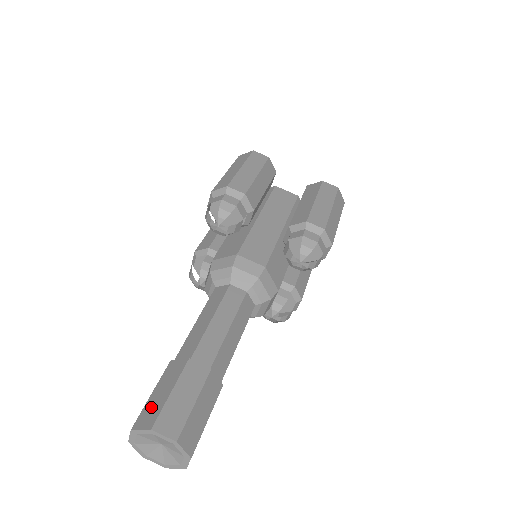
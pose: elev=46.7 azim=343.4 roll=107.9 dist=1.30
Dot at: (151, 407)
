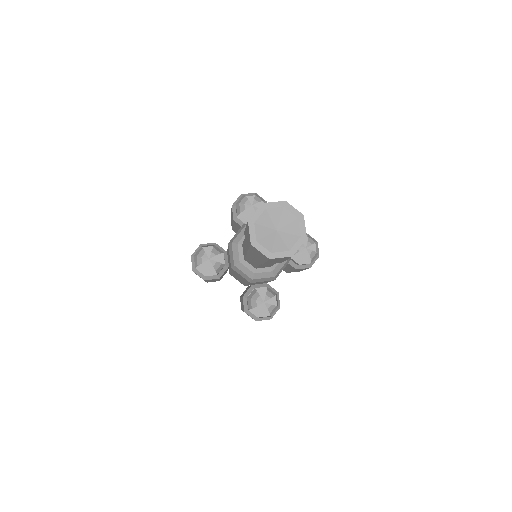
Dot at: occluded
